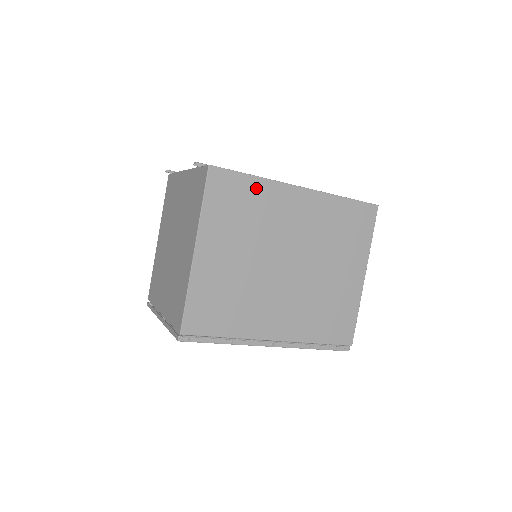
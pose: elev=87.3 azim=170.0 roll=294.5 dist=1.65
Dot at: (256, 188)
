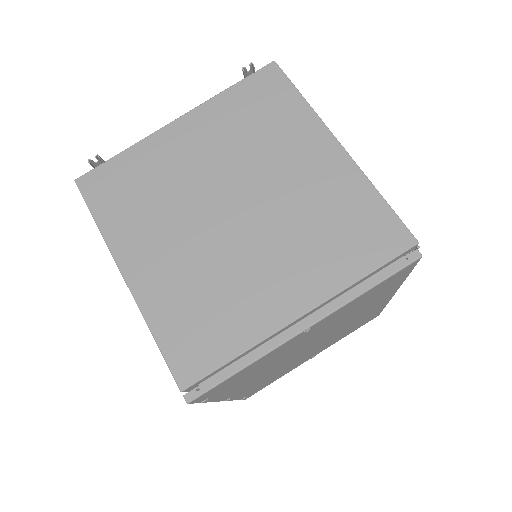
Dot at: occluded
